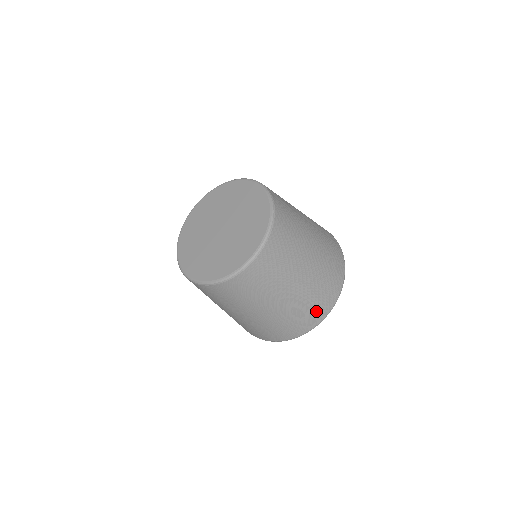
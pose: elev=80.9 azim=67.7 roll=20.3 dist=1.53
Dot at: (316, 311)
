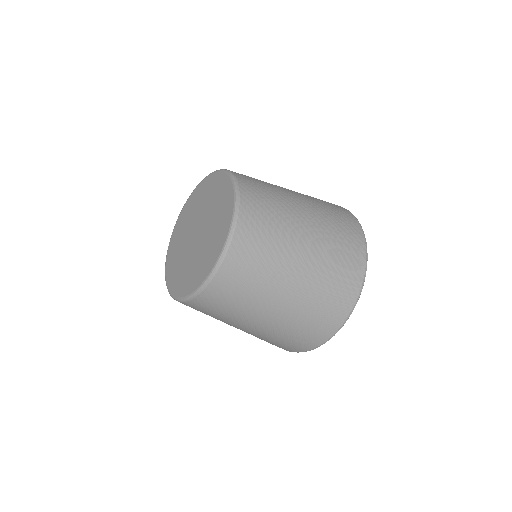
Dot at: (319, 328)
